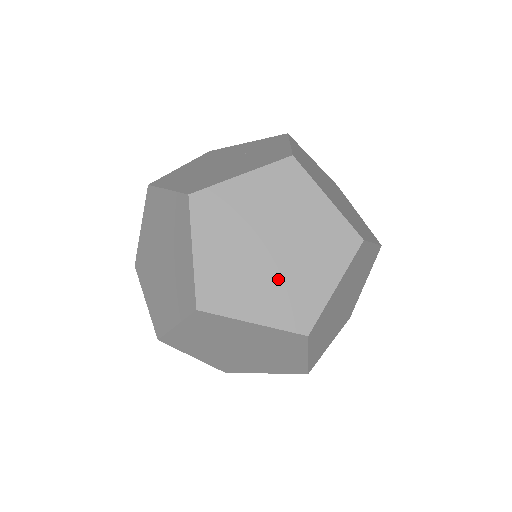
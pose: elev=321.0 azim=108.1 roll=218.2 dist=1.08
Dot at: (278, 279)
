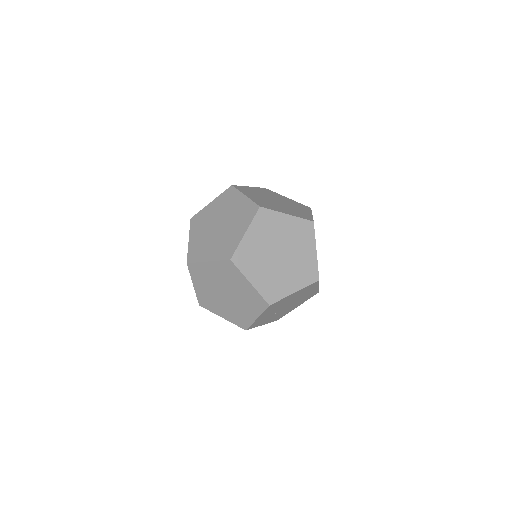
Dot at: (220, 239)
